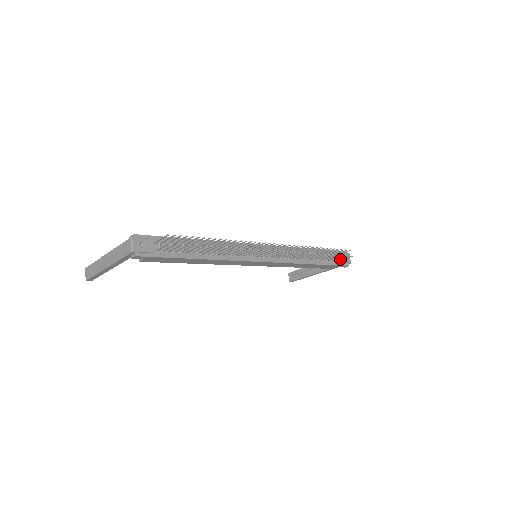
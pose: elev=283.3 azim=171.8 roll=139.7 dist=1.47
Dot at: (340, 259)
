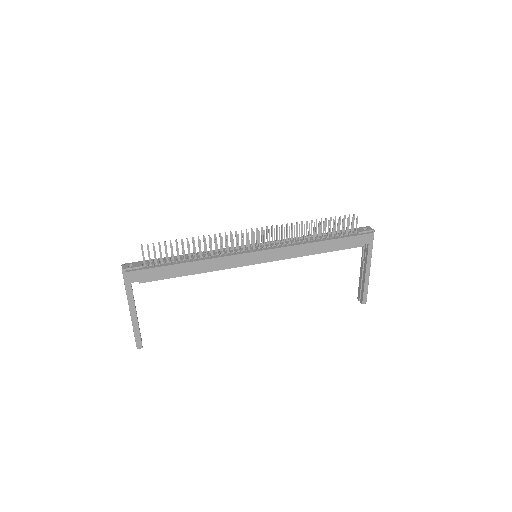
Dot at: (357, 231)
